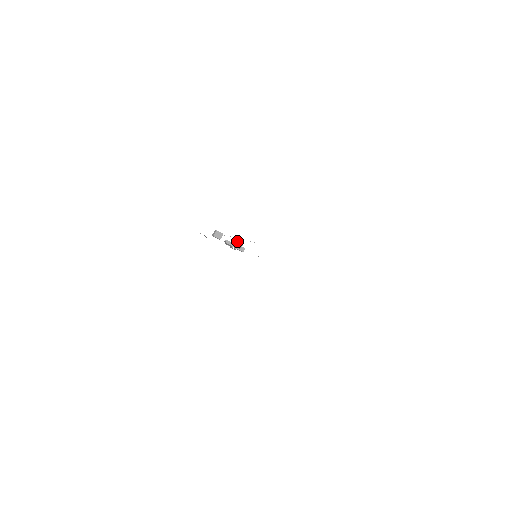
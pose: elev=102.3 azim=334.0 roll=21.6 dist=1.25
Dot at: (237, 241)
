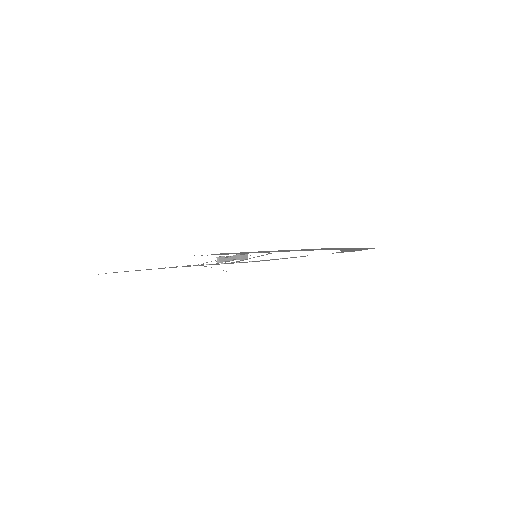
Dot at: (243, 256)
